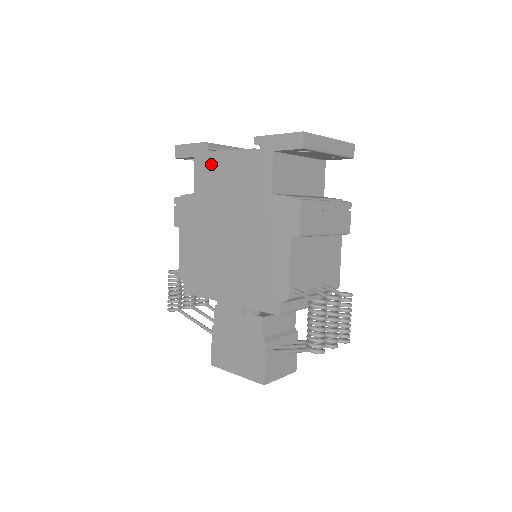
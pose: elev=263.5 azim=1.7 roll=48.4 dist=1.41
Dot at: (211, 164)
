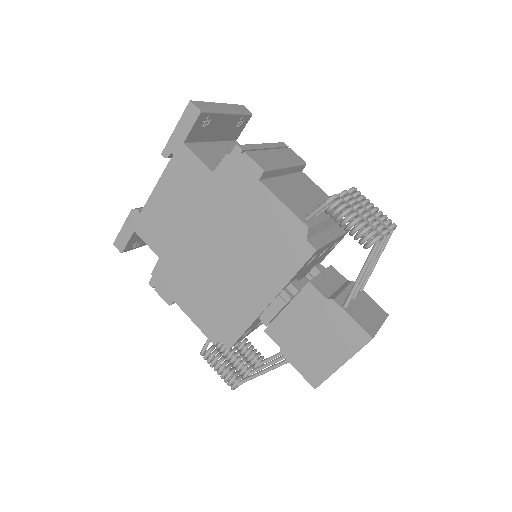
Dot at: (151, 218)
